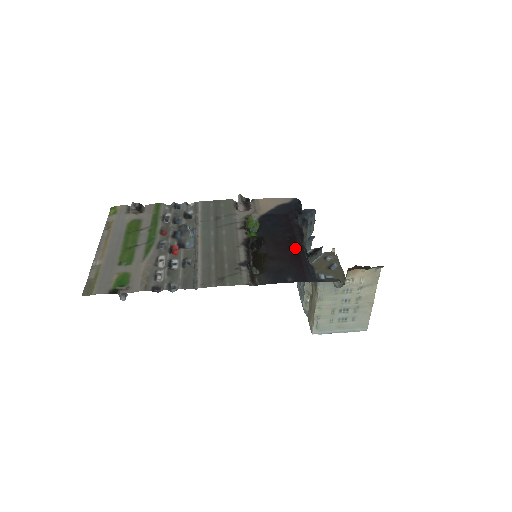
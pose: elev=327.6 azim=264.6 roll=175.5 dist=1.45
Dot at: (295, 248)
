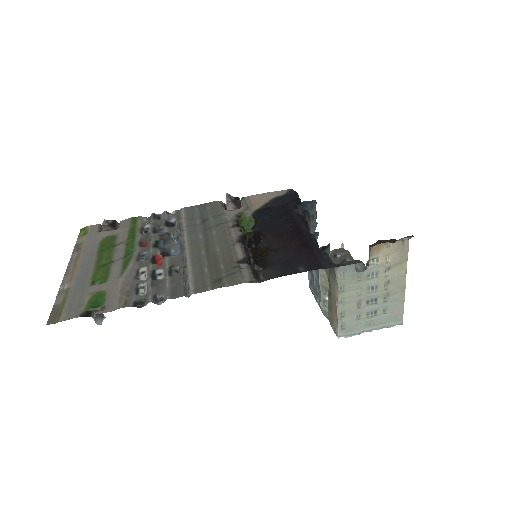
Dot at: (301, 236)
